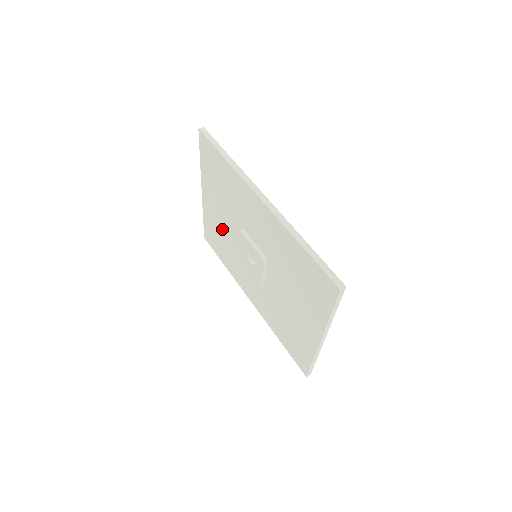
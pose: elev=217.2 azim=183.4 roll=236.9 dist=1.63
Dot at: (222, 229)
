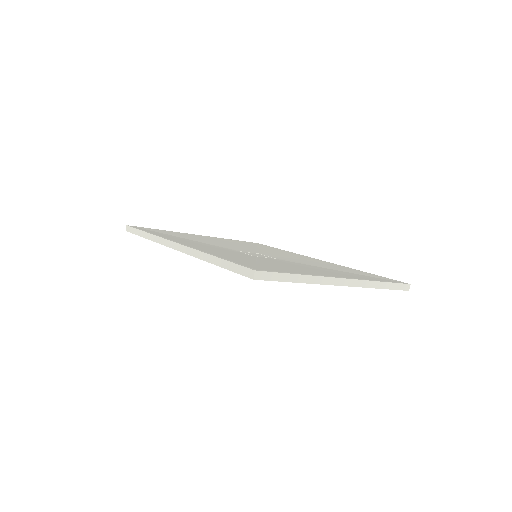
Dot at: occluded
